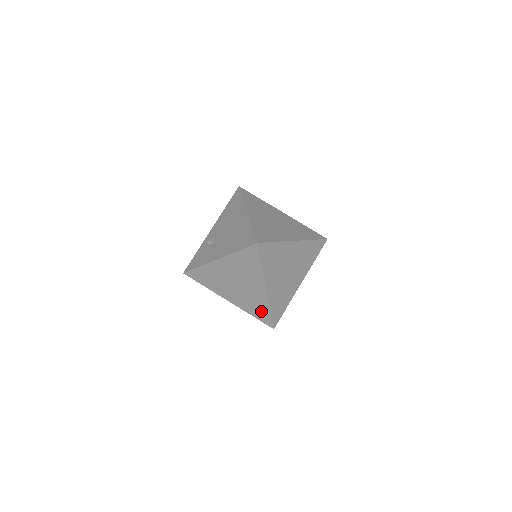
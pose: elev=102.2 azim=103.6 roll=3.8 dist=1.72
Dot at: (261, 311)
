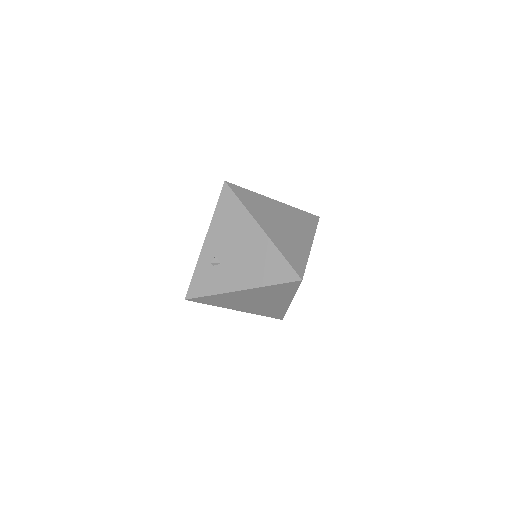
Dot at: (275, 313)
